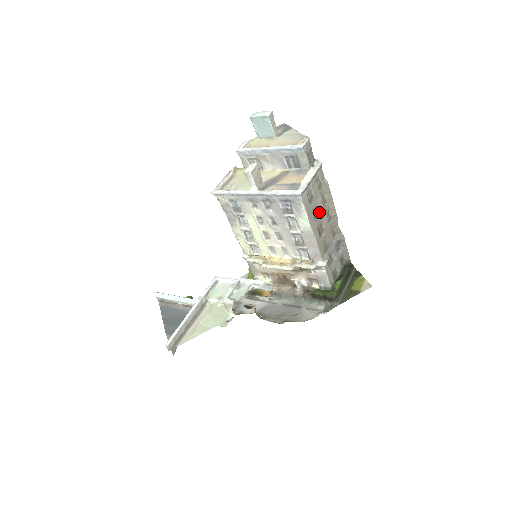
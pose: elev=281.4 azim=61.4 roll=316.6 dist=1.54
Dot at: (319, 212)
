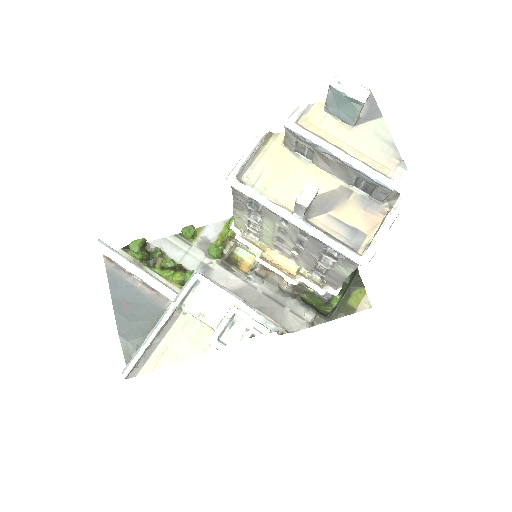
Dot at: occluded
